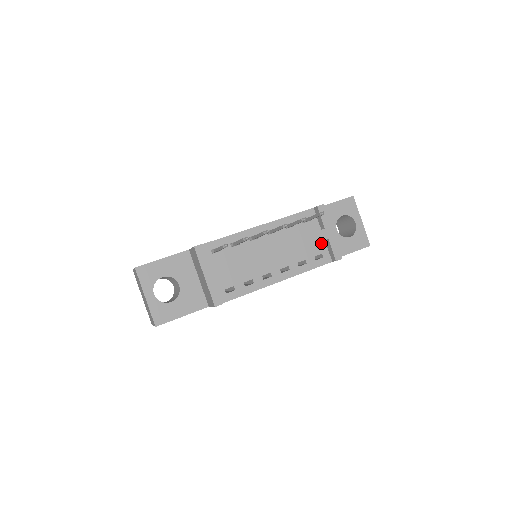
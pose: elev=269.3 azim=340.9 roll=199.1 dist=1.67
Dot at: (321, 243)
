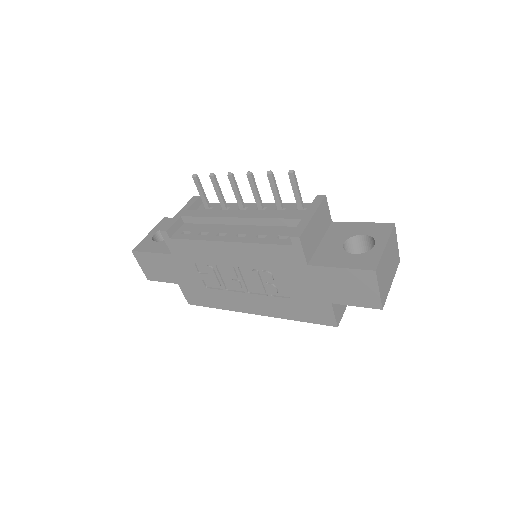
Dot at: occluded
